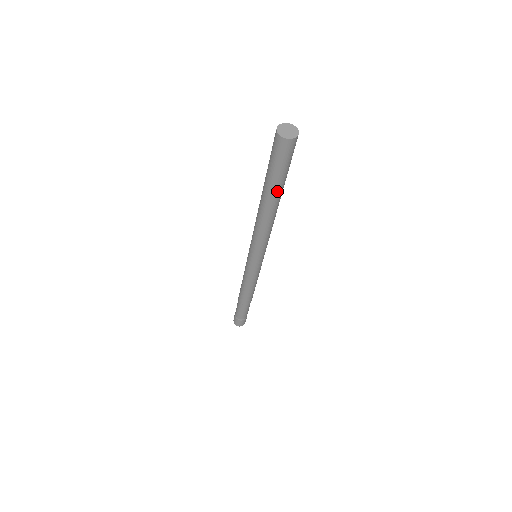
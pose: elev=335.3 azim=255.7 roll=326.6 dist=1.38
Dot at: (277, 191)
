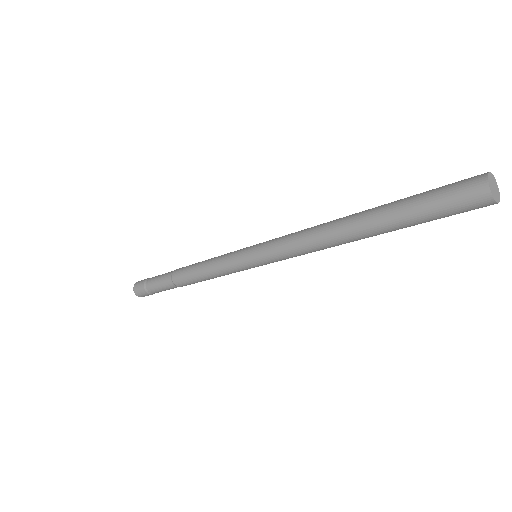
Dot at: occluded
